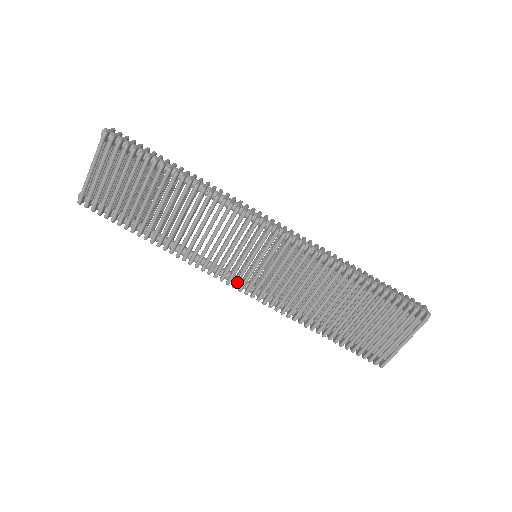
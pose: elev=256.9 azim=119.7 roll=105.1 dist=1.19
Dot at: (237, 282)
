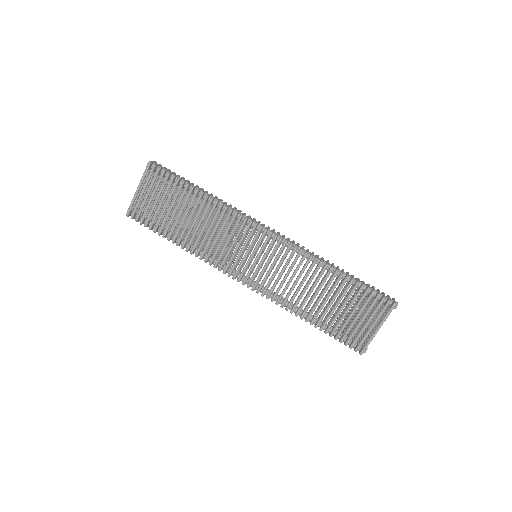
Dot at: (241, 276)
